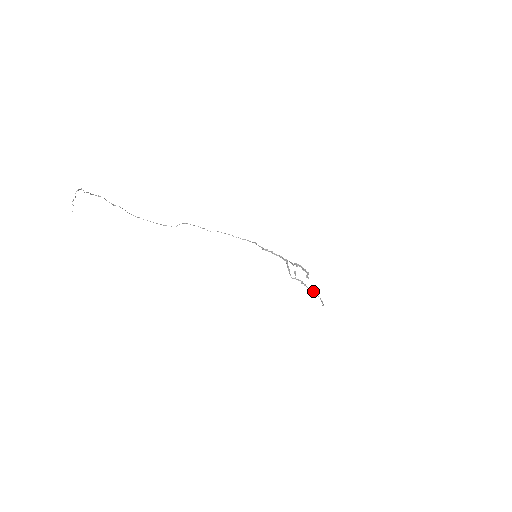
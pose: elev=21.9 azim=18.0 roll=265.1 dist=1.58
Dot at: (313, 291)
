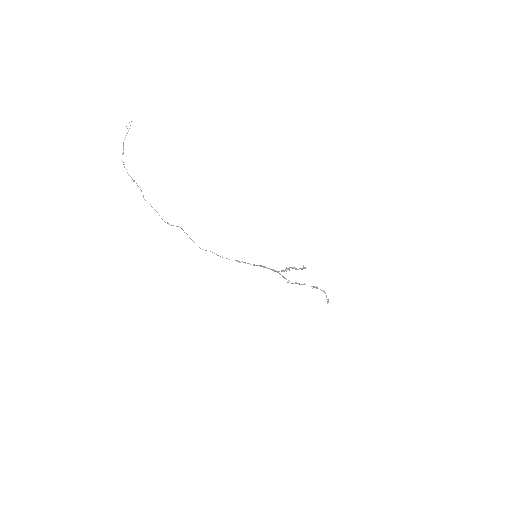
Dot at: (313, 287)
